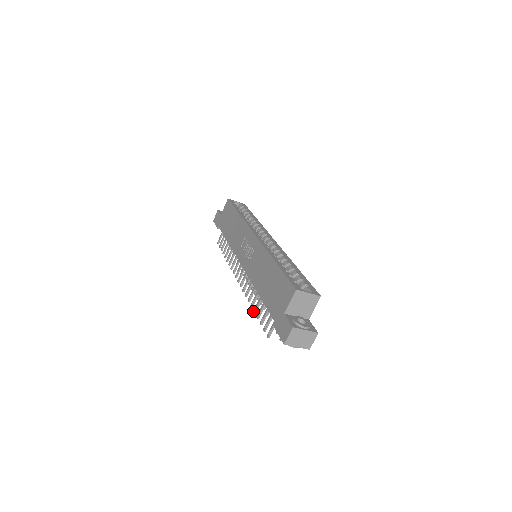
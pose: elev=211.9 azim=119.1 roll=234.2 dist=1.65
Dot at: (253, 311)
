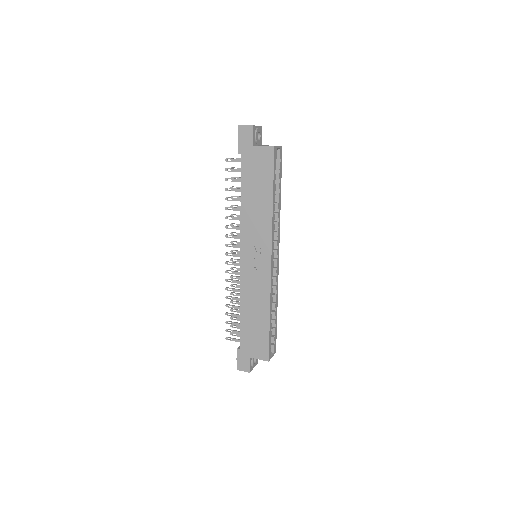
Dot at: (226, 305)
